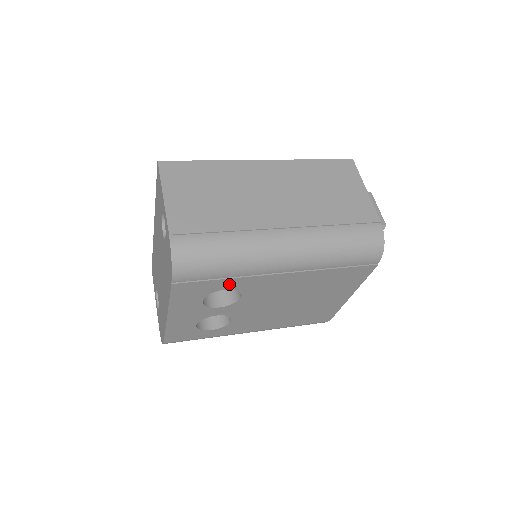
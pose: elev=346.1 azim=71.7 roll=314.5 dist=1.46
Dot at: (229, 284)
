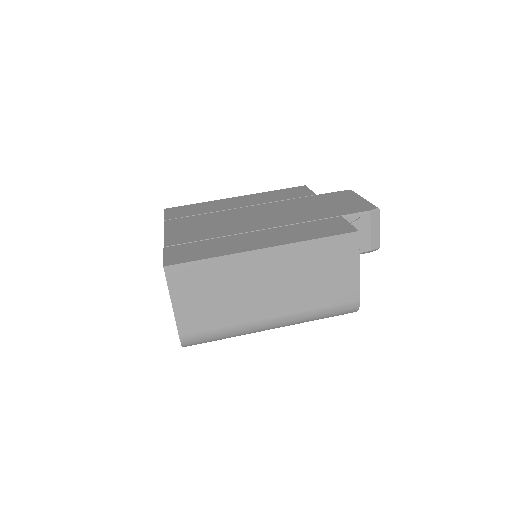
Dot at: occluded
